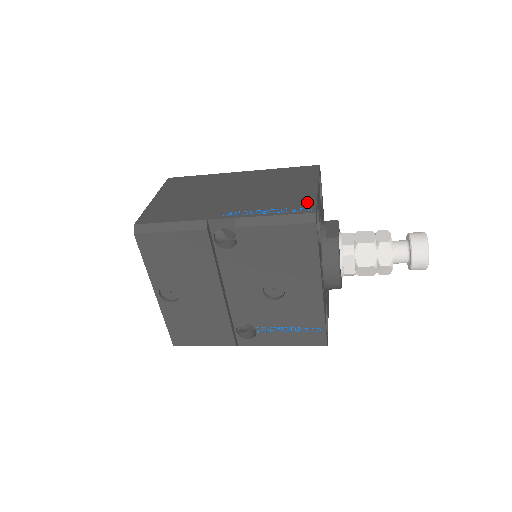
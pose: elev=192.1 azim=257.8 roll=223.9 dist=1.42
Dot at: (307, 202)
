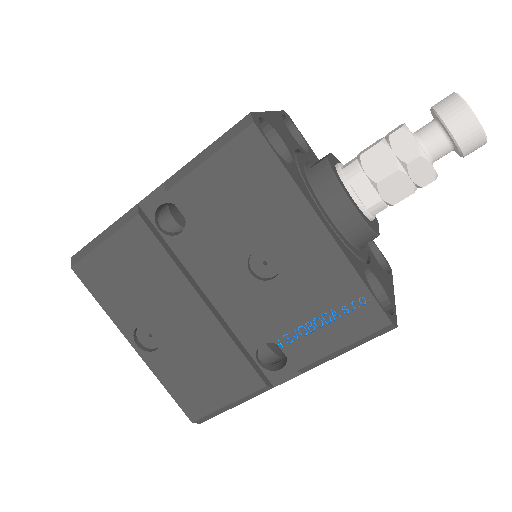
Dot at: occluded
